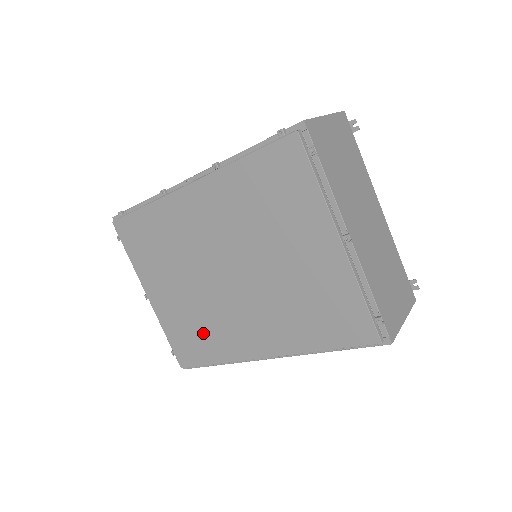
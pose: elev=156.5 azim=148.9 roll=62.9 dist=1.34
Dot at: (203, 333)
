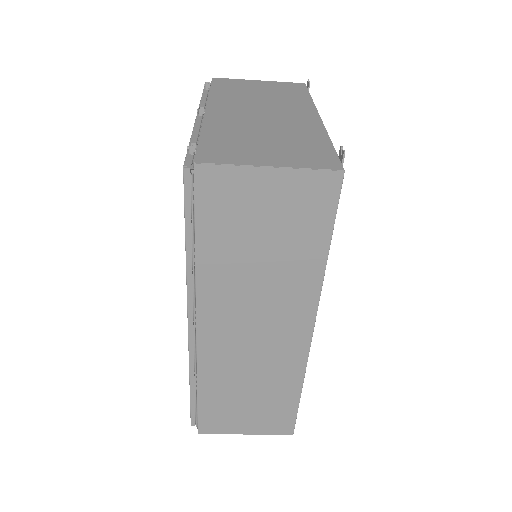
Dot at: occluded
